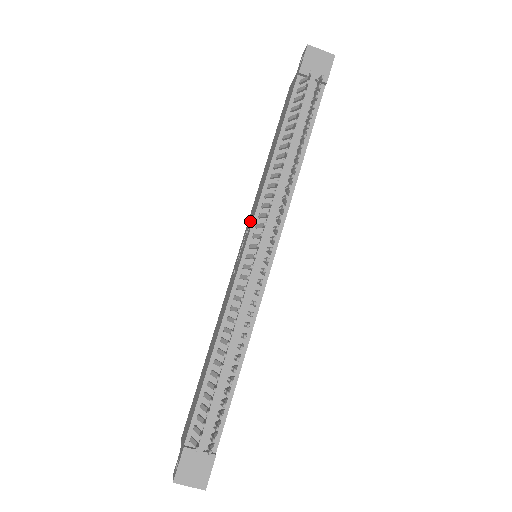
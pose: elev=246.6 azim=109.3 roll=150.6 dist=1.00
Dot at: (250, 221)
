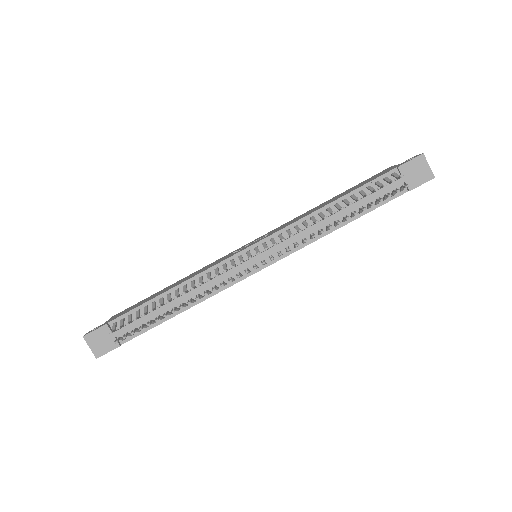
Dot at: (274, 231)
